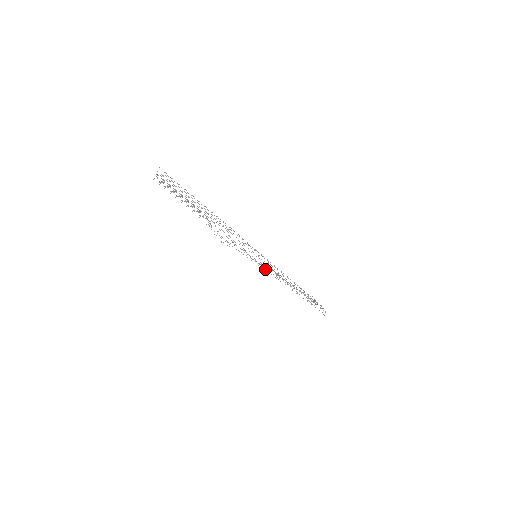
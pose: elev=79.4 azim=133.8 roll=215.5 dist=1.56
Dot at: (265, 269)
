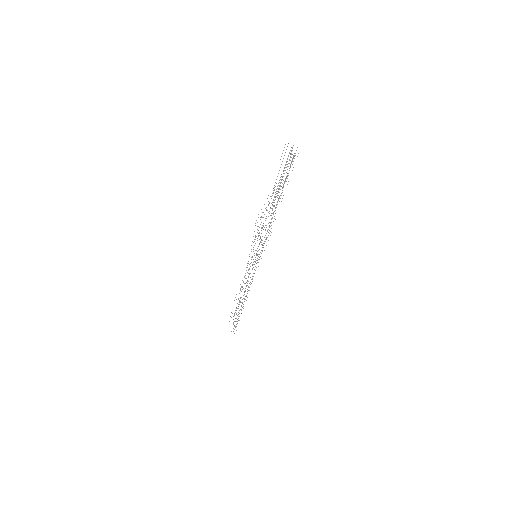
Dot at: occluded
